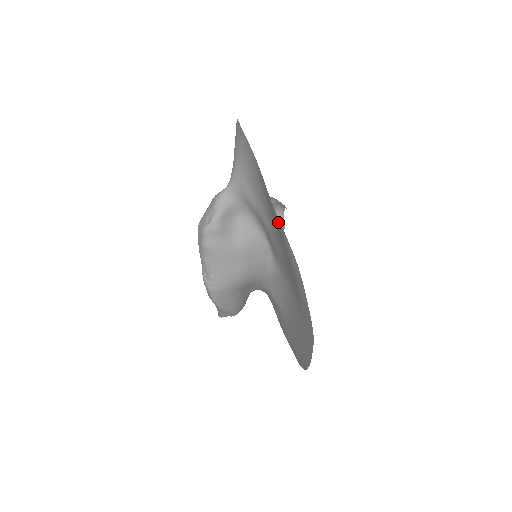
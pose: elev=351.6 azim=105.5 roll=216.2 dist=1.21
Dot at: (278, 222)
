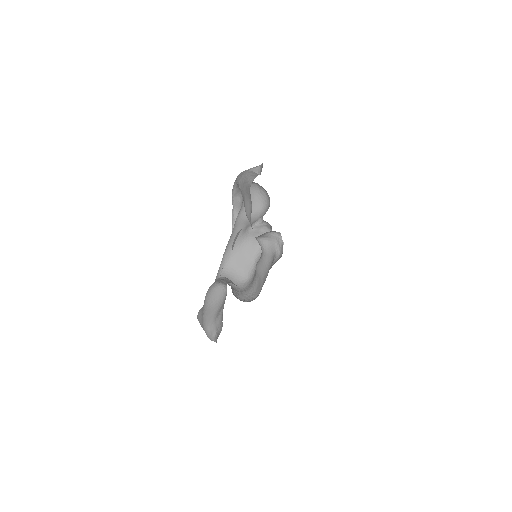
Dot at: occluded
